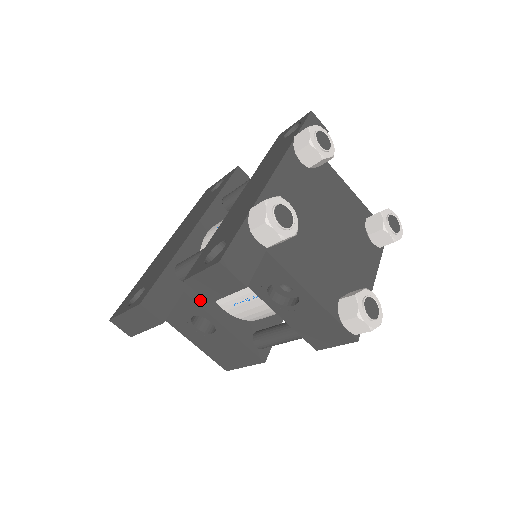
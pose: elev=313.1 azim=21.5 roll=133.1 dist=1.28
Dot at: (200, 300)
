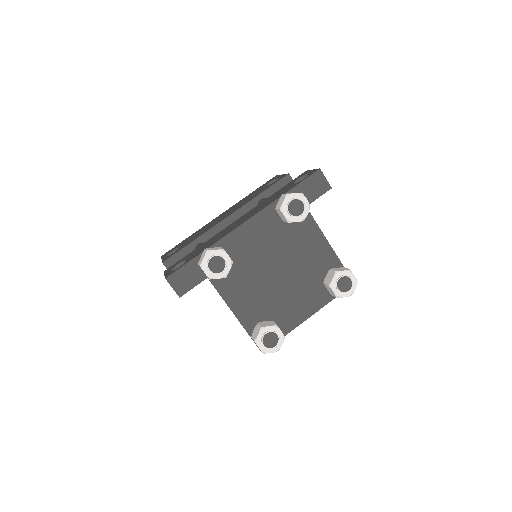
Dot at: occluded
